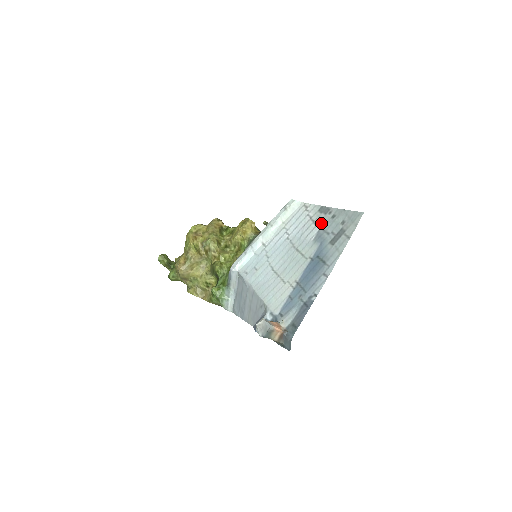
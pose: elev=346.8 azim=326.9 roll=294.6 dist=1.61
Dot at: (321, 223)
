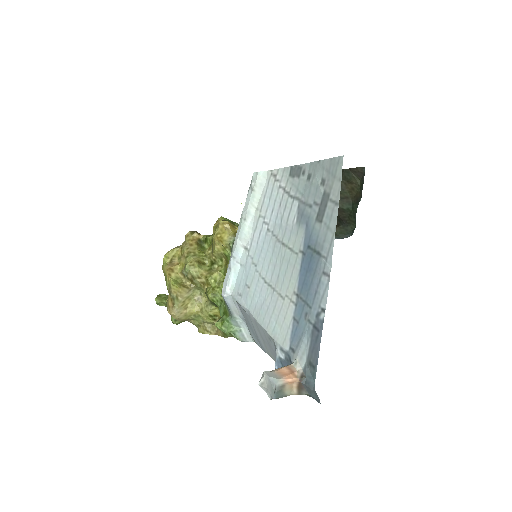
Dot at: (298, 193)
